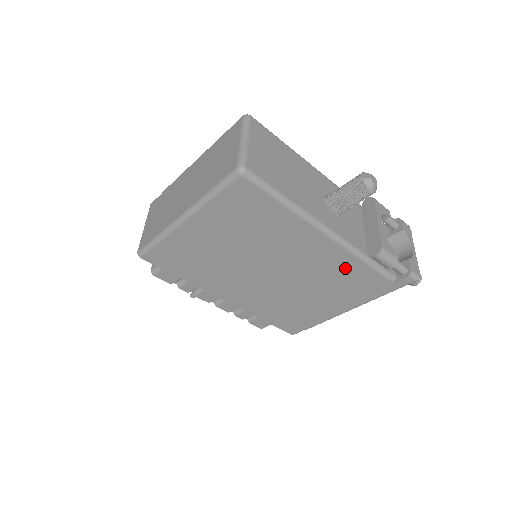
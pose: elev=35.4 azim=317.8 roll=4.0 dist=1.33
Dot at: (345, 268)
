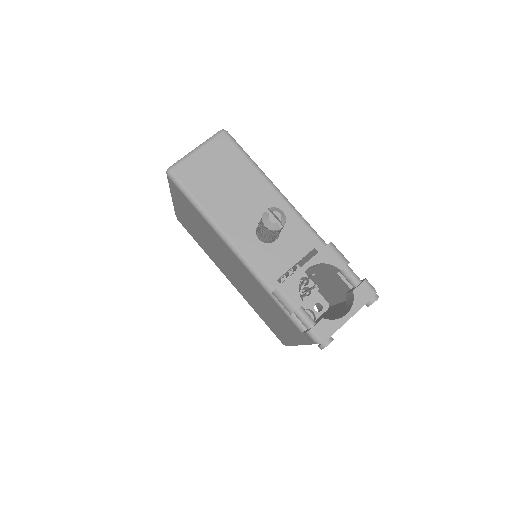
Dot at: (264, 293)
